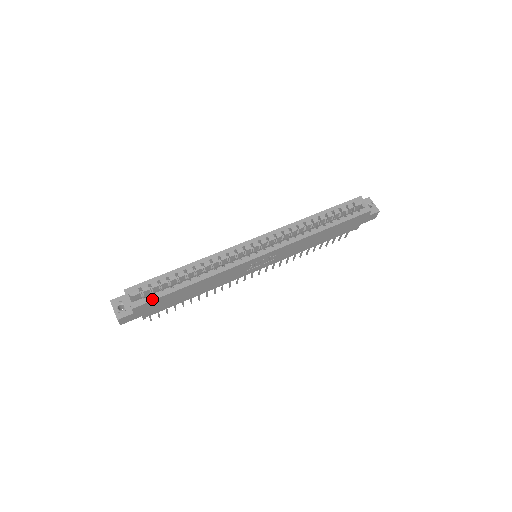
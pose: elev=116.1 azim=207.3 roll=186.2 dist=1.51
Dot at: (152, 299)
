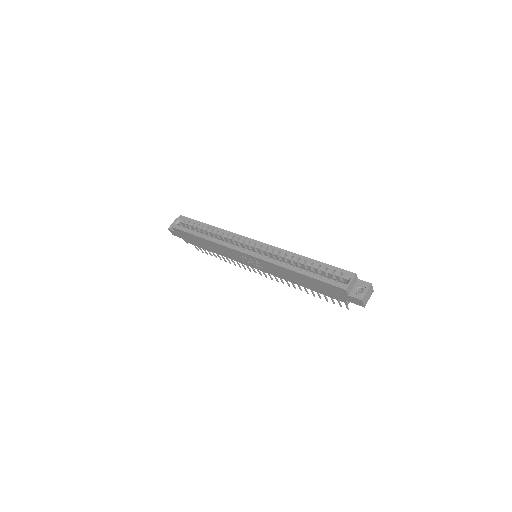
Dot at: (181, 229)
